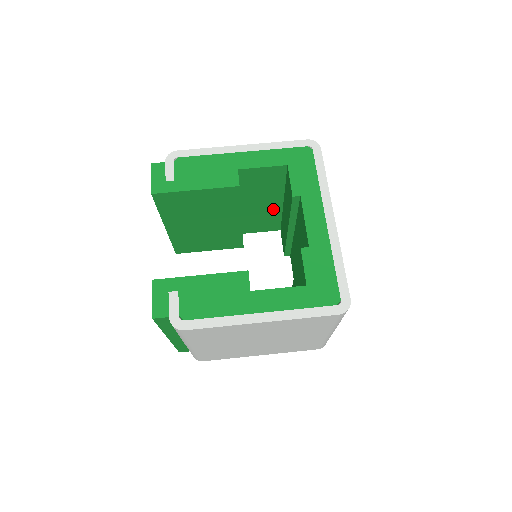
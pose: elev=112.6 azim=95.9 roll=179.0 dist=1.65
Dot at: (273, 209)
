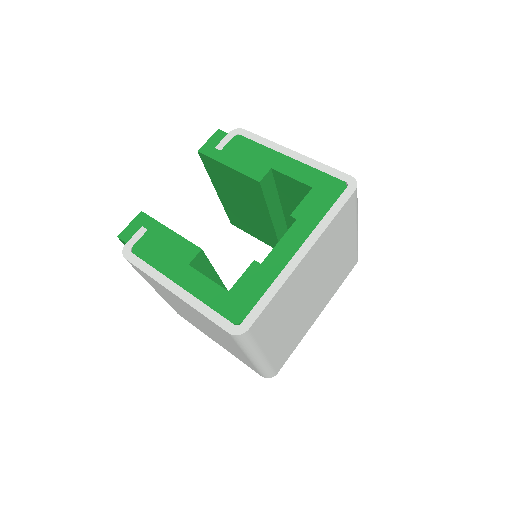
Dot at: occluded
